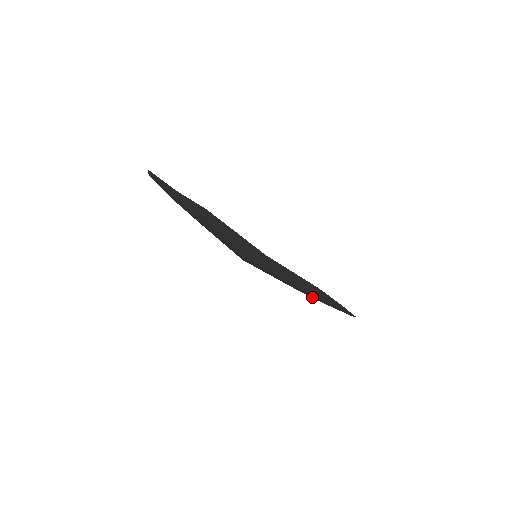
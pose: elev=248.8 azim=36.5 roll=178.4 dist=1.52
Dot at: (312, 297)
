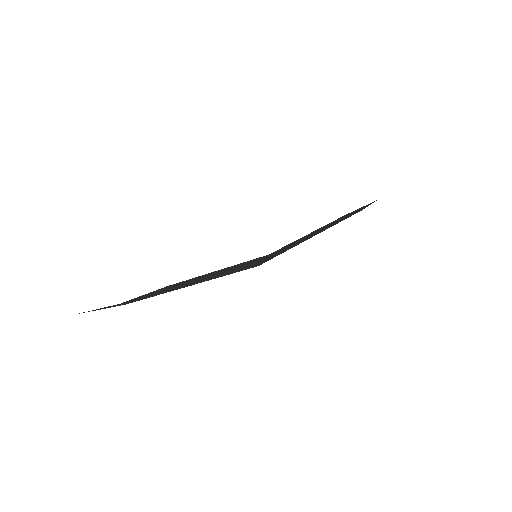
Dot at: occluded
